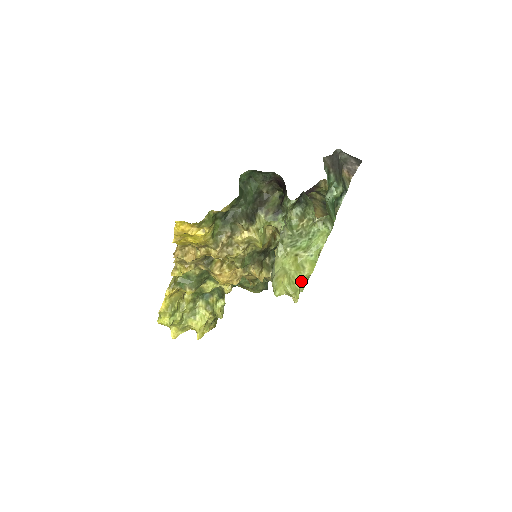
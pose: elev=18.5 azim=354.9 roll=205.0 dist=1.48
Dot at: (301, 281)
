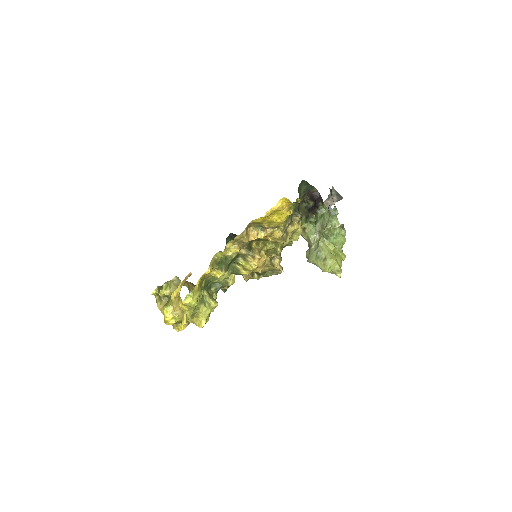
Dot at: (341, 263)
